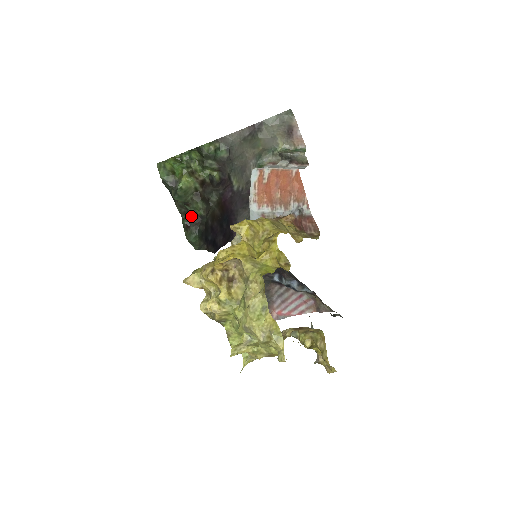
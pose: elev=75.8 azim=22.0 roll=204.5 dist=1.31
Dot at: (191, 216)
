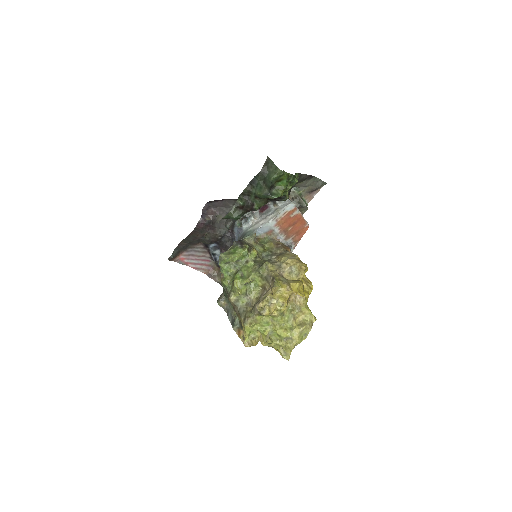
Dot at: (249, 204)
